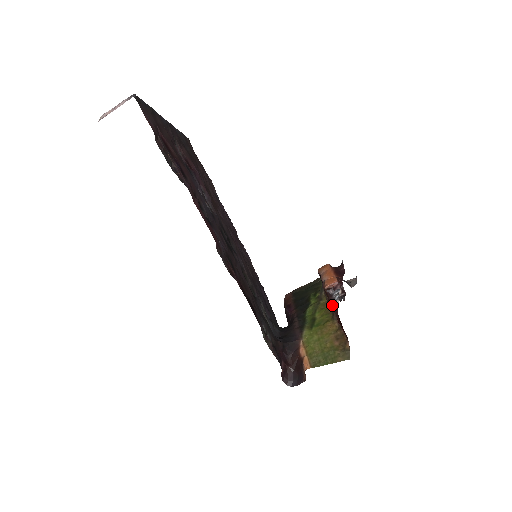
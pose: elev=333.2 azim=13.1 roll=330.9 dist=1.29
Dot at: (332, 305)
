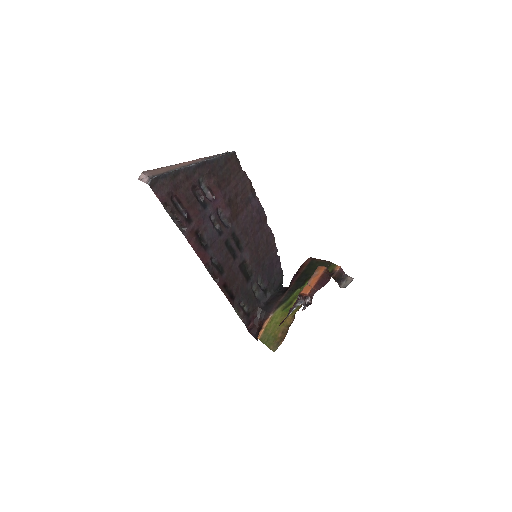
Dot at: occluded
